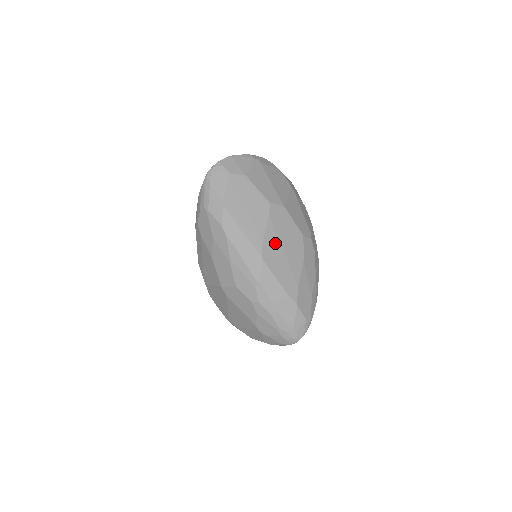
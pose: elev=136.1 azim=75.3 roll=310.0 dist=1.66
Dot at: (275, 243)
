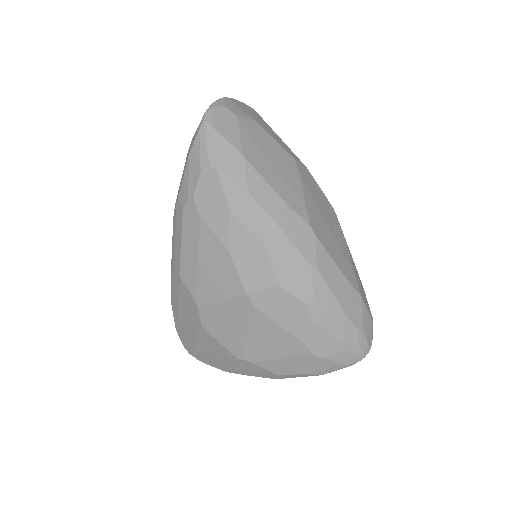
Dot at: (317, 213)
